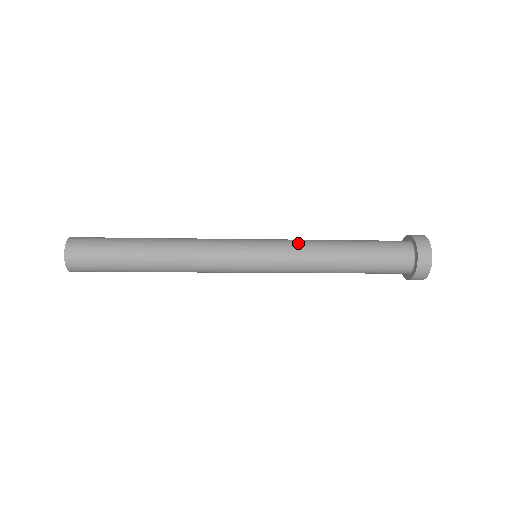
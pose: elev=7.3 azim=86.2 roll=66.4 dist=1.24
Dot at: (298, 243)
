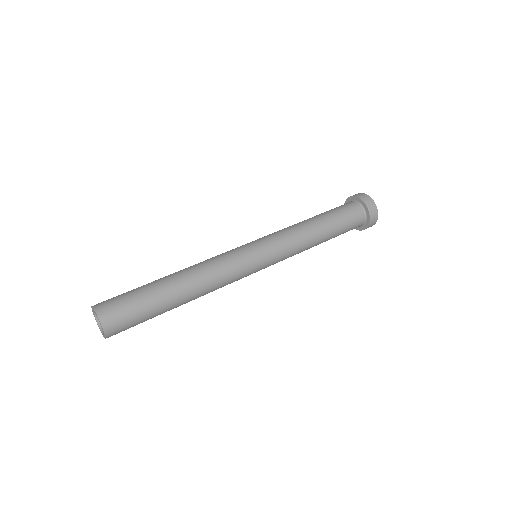
Dot at: (293, 247)
